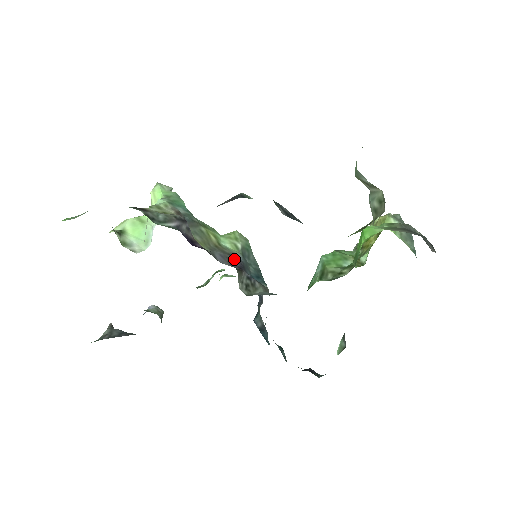
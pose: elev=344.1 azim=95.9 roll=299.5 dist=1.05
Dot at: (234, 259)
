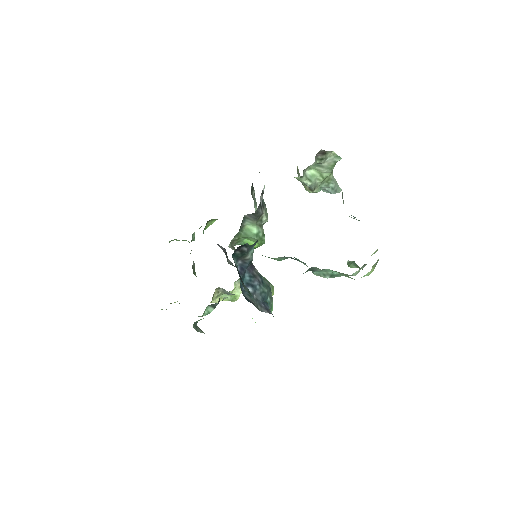
Dot at: occluded
